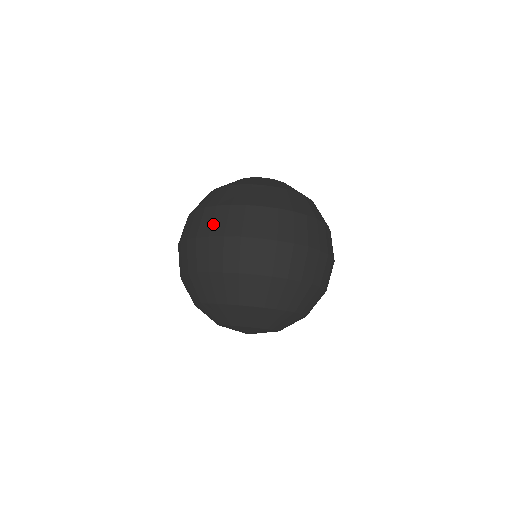
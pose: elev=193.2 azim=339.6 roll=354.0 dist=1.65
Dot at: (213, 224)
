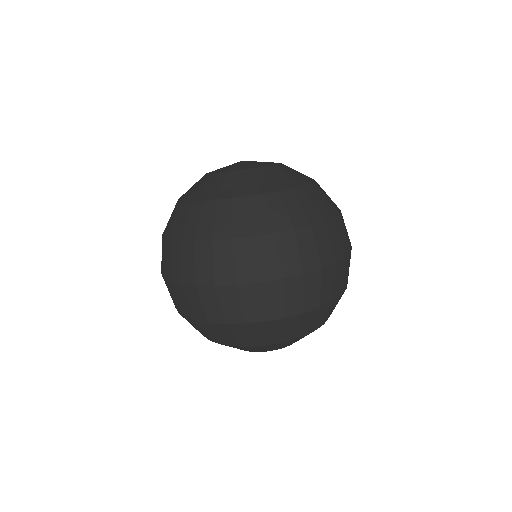
Dot at: (216, 269)
